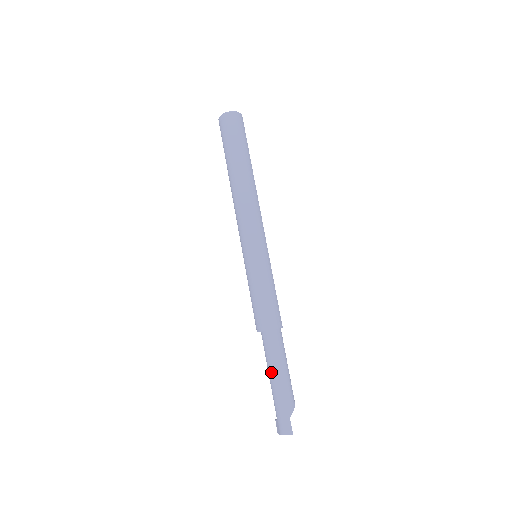
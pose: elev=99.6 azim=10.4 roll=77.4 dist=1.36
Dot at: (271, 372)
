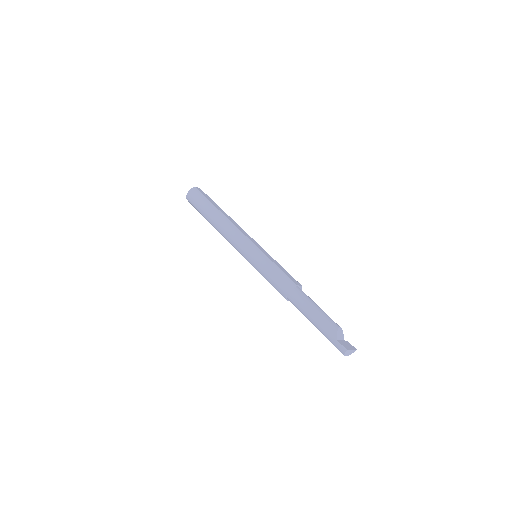
Dot at: occluded
